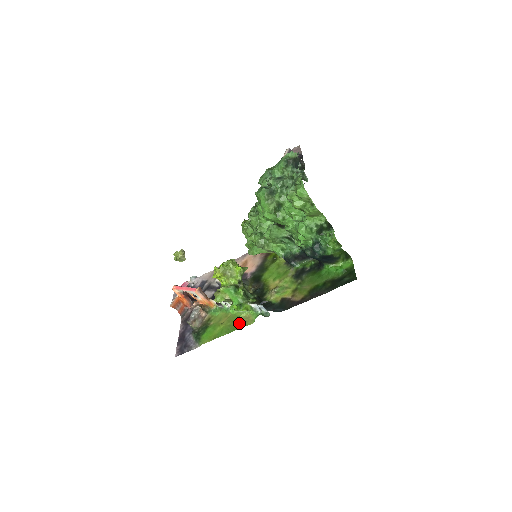
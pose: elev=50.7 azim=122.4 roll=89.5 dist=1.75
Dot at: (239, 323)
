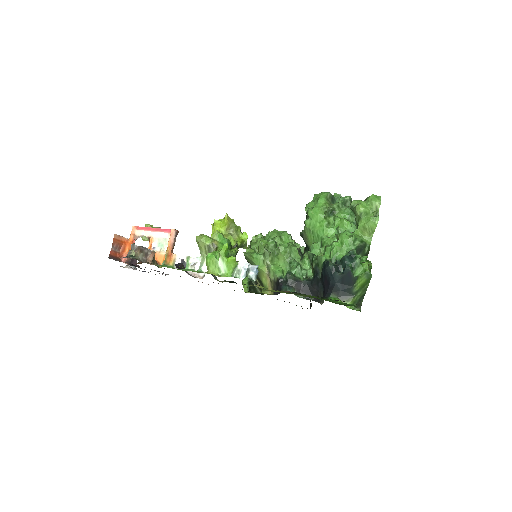
Dot at: occluded
